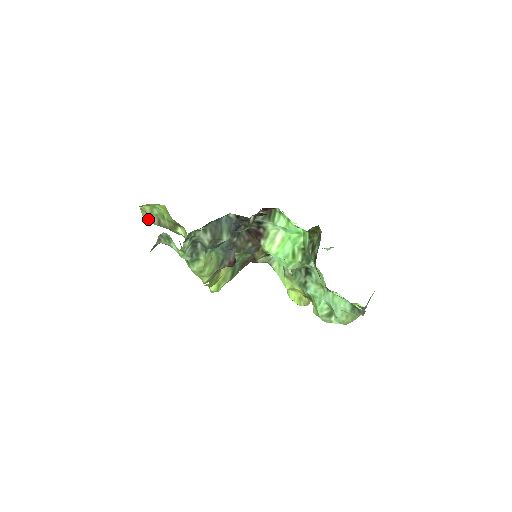
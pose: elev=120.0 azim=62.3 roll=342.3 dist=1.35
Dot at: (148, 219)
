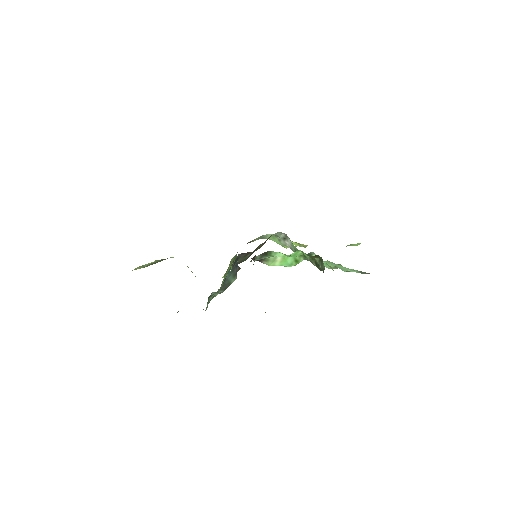
Dot at: occluded
